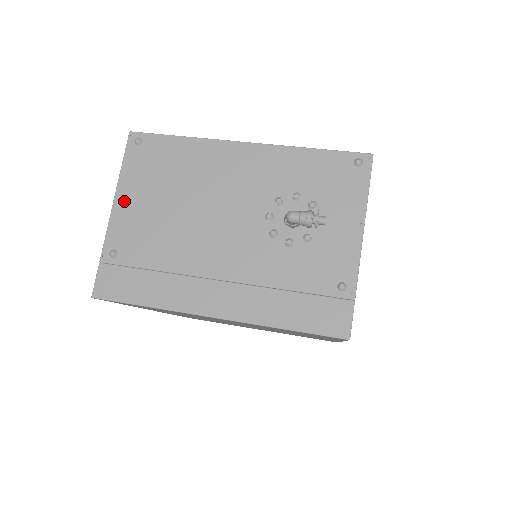
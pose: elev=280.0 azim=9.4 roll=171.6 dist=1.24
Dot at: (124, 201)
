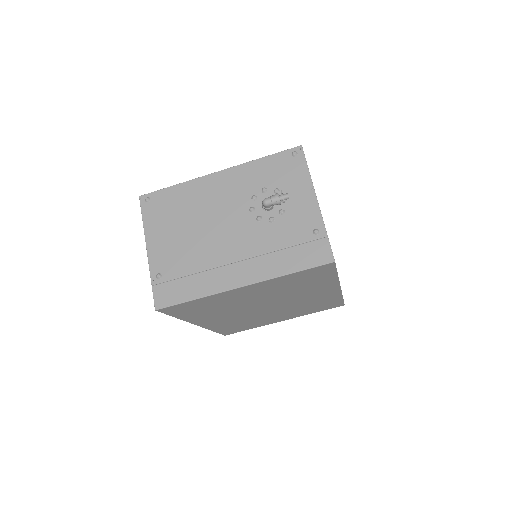
Dot at: (153, 240)
